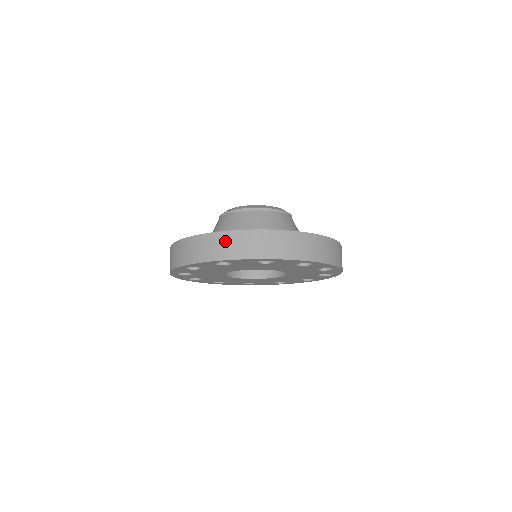
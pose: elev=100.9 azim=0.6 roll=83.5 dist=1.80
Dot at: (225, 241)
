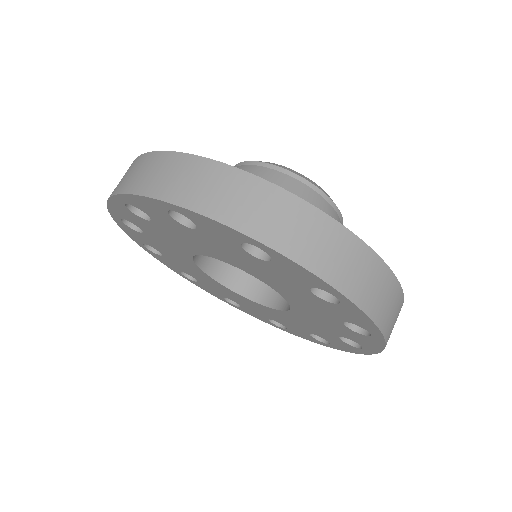
Dot at: (299, 219)
